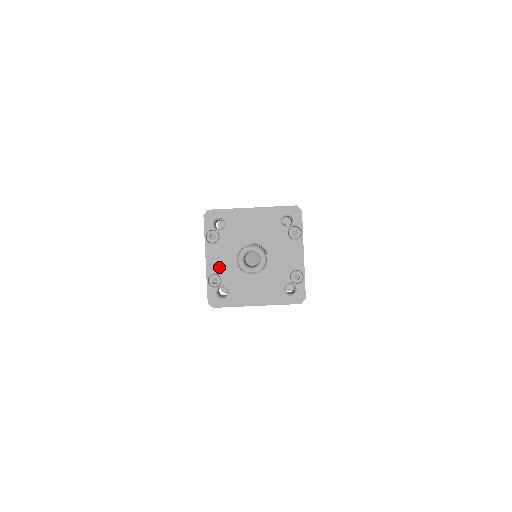
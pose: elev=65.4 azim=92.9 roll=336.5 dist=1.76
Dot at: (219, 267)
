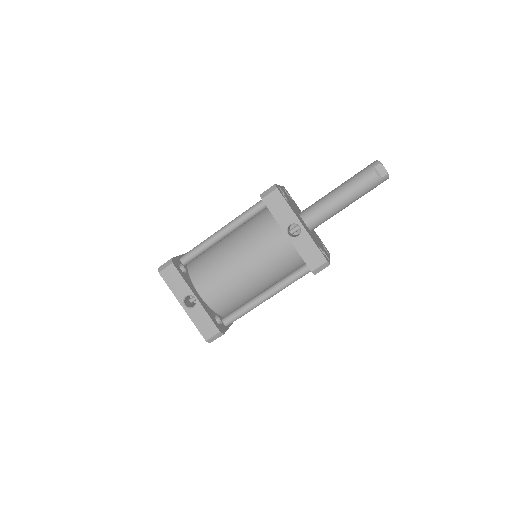
Dot at: (286, 195)
